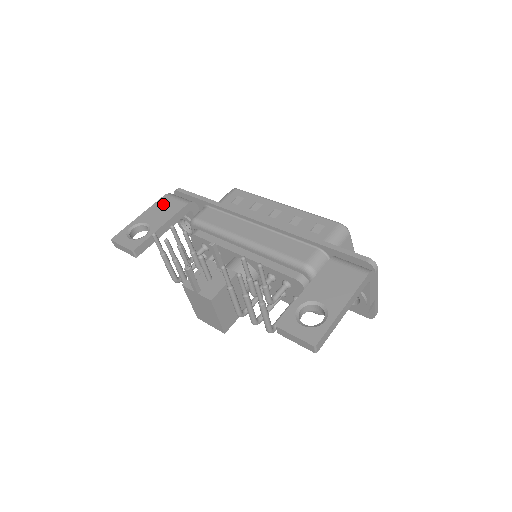
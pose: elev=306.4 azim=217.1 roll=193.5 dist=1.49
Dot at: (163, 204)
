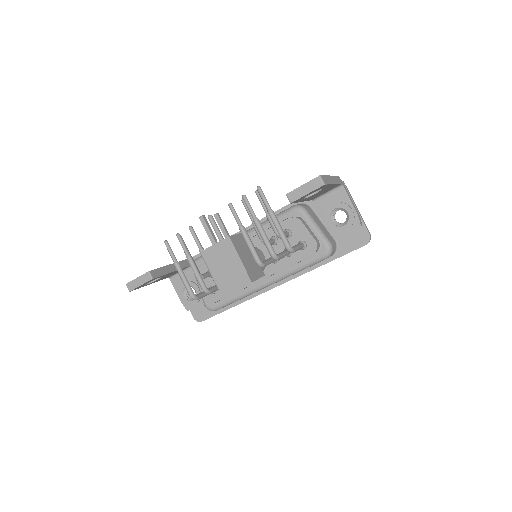
Dot at: occluded
